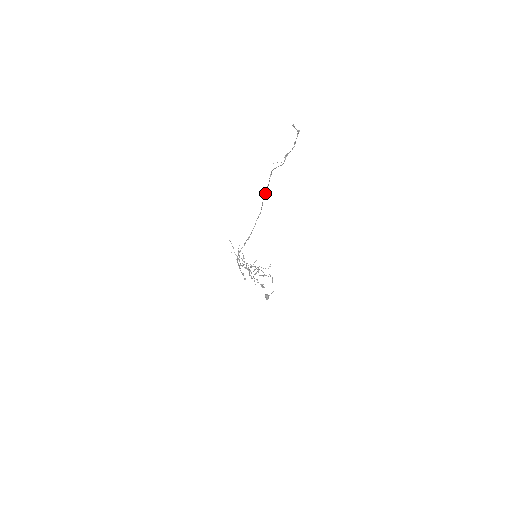
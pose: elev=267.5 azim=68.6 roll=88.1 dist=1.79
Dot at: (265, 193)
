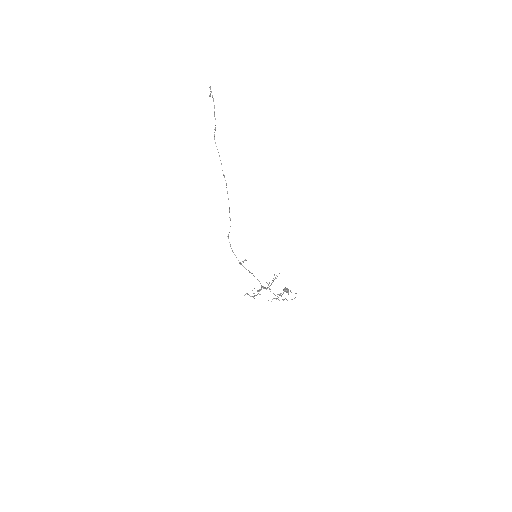
Dot at: (221, 164)
